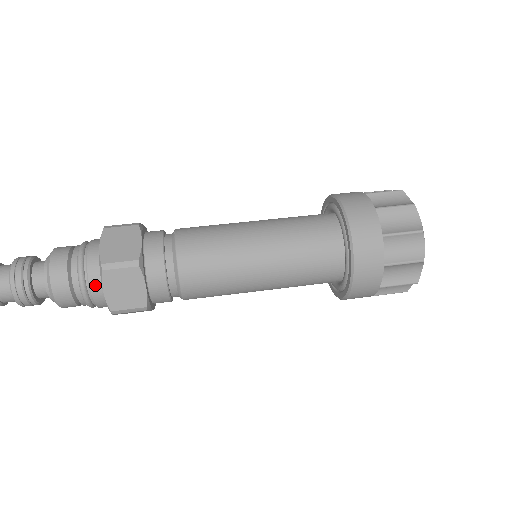
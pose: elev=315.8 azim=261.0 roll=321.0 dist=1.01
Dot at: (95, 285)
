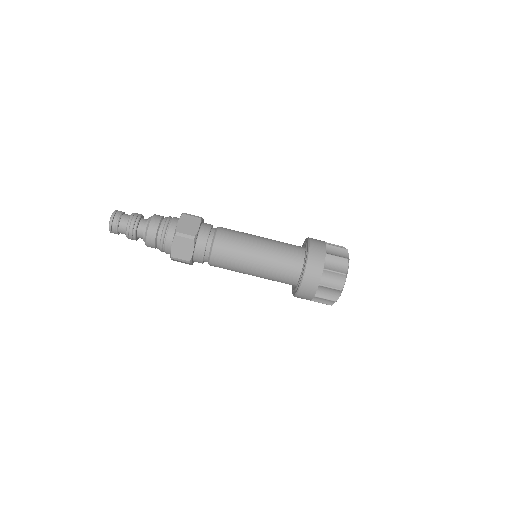
Dot at: (169, 241)
